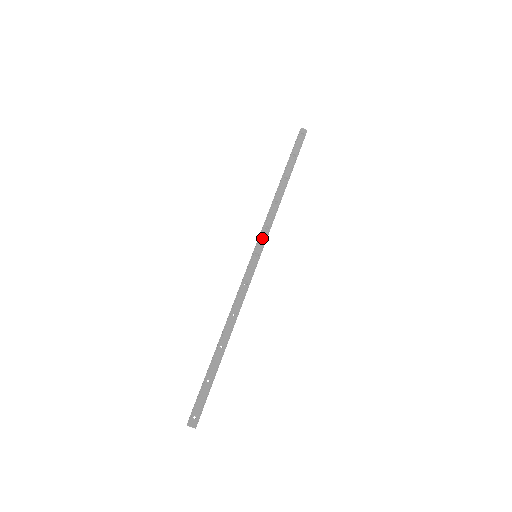
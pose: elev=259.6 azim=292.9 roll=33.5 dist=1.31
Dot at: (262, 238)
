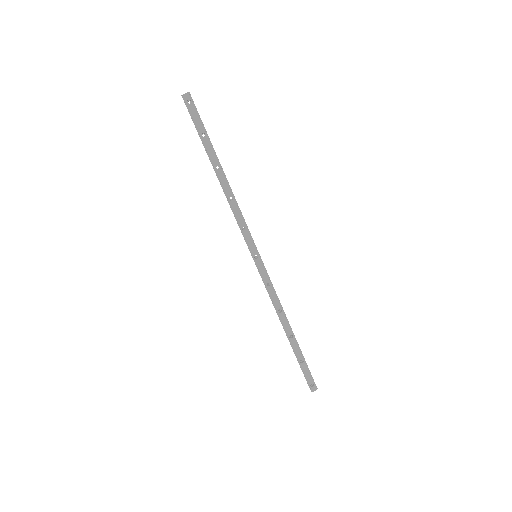
Dot at: (248, 240)
